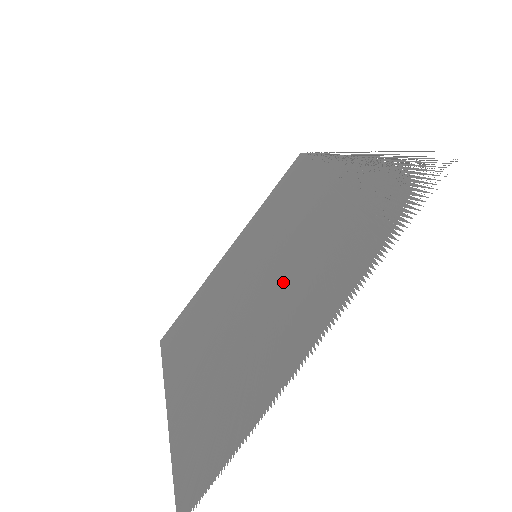
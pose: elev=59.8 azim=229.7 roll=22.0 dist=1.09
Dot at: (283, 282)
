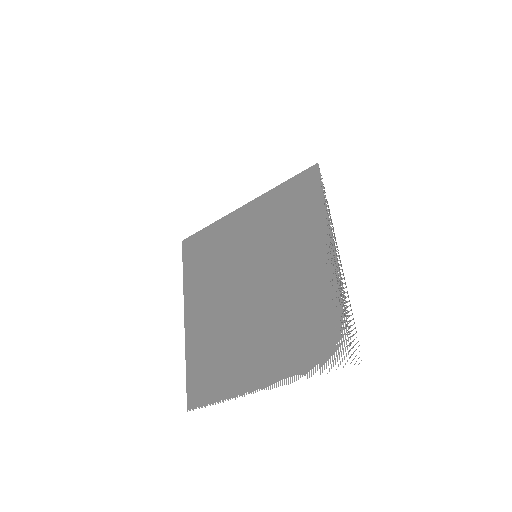
Dot at: (262, 317)
